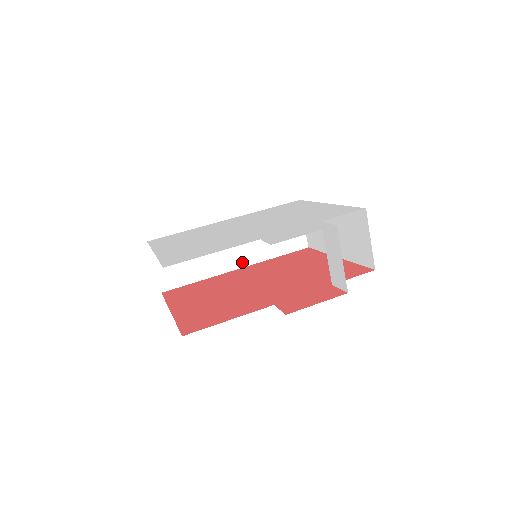
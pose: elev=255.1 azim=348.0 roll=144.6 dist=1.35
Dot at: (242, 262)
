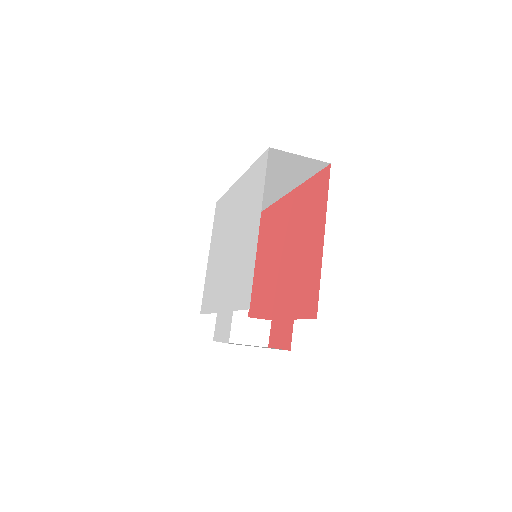
Dot at: (286, 189)
